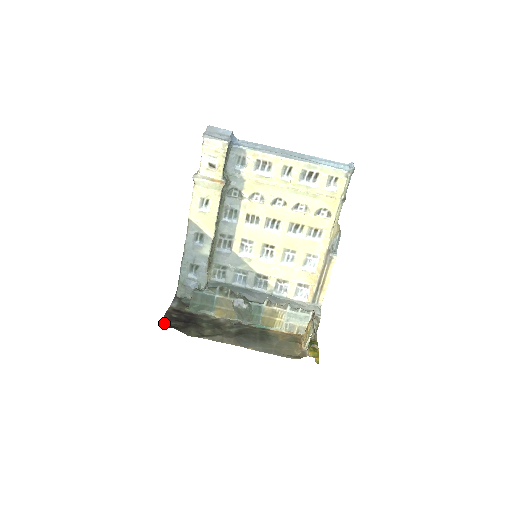
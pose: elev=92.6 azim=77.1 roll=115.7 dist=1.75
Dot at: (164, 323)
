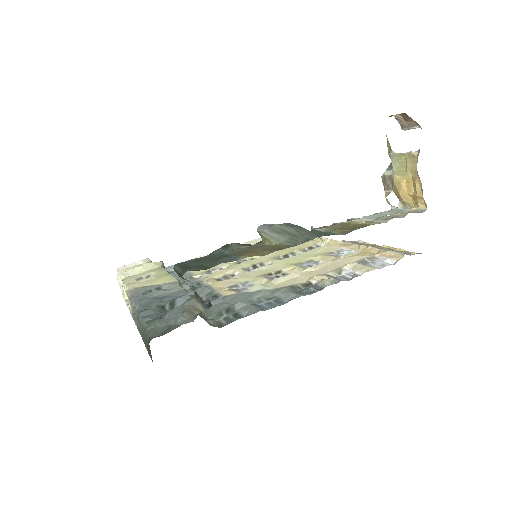
Dot at: occluded
